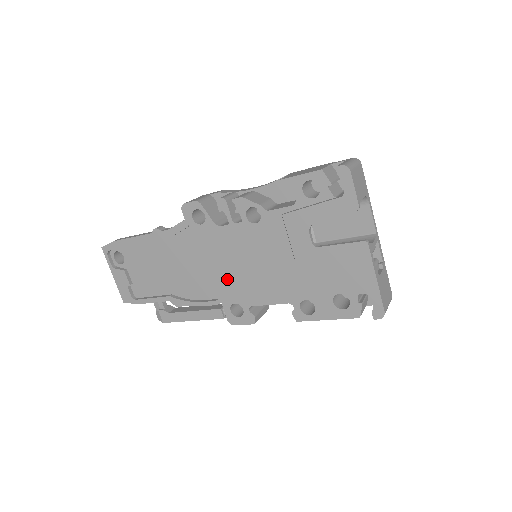
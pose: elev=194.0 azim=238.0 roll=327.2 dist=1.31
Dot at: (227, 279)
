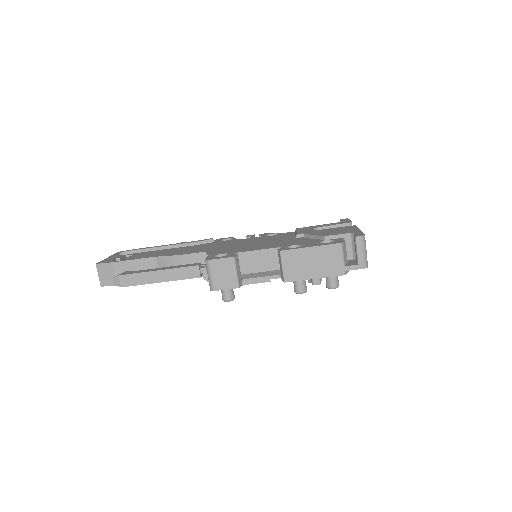
Dot at: (226, 249)
